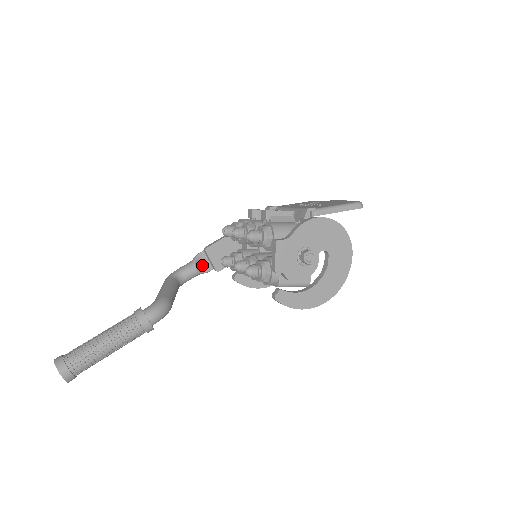
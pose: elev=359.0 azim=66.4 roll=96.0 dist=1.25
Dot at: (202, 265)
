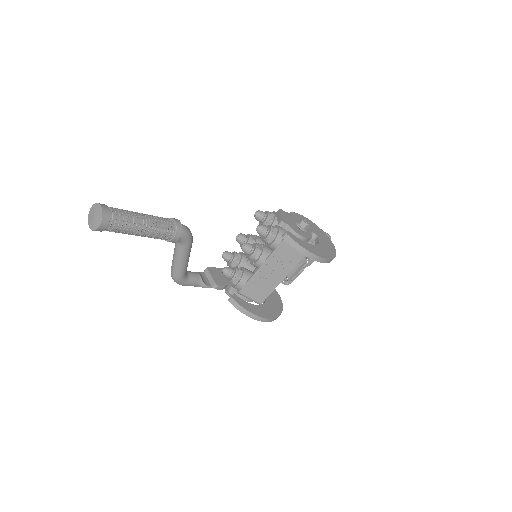
Dot at: (203, 279)
